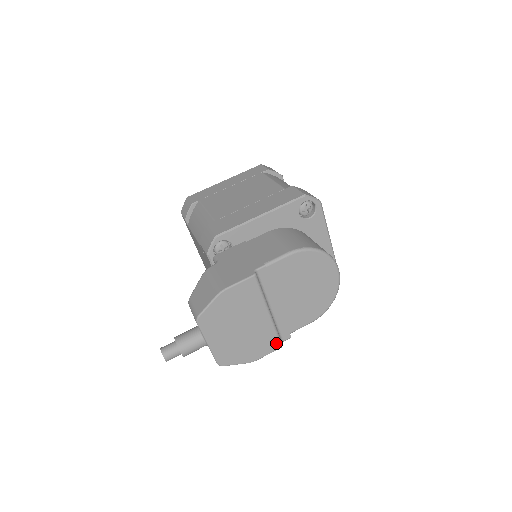
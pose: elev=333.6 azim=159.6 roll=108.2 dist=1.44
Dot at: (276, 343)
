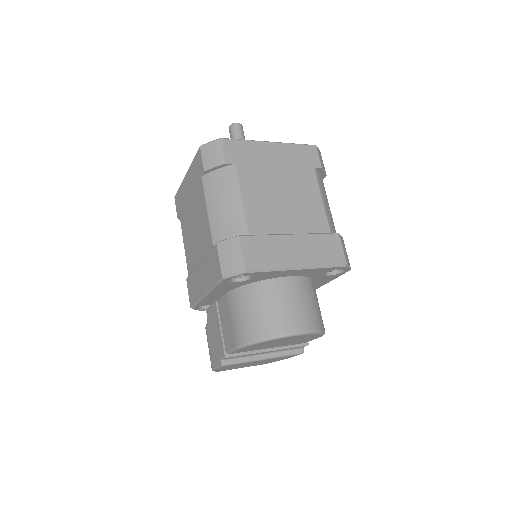
Dot at: (295, 355)
